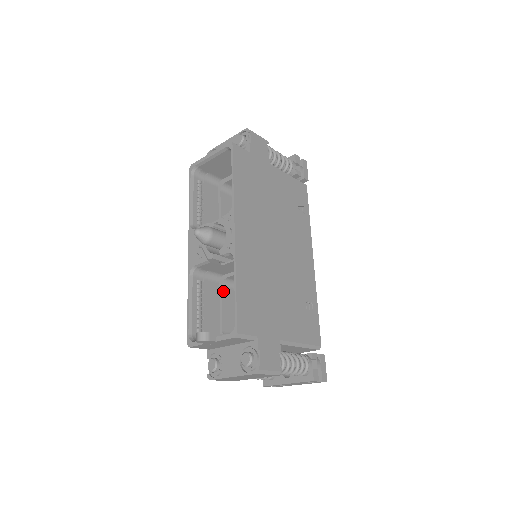
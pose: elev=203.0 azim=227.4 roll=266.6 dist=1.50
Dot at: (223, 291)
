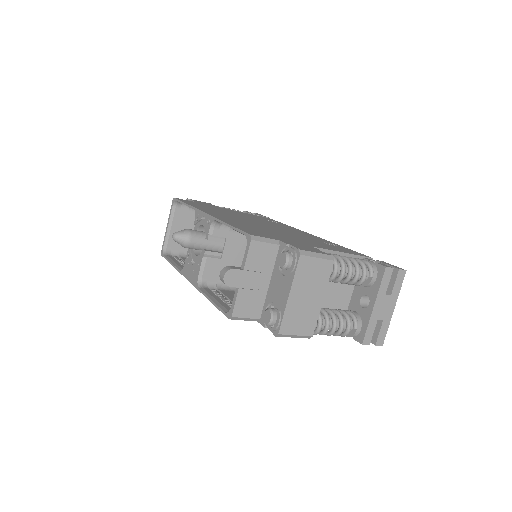
Dot at: occluded
